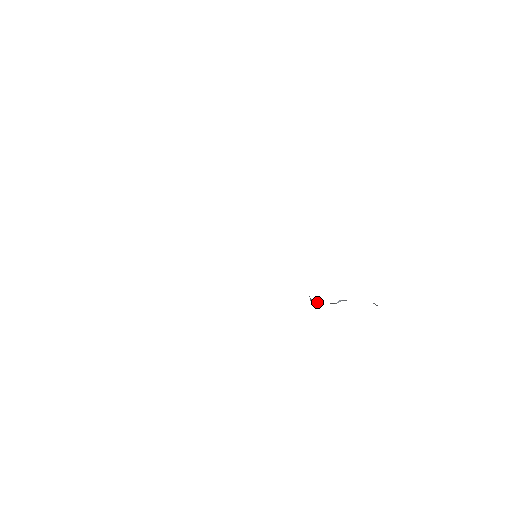
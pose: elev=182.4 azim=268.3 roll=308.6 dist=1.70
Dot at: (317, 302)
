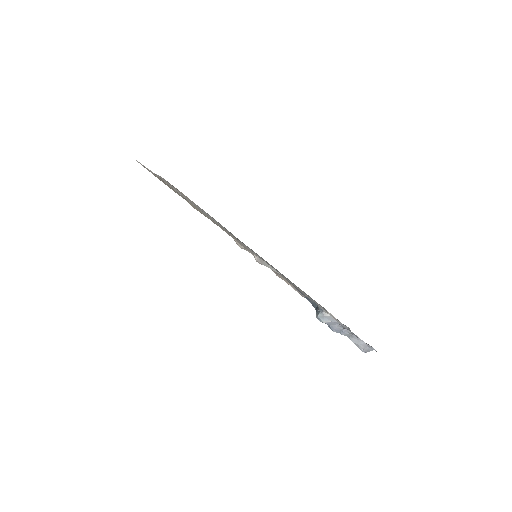
Dot at: (327, 319)
